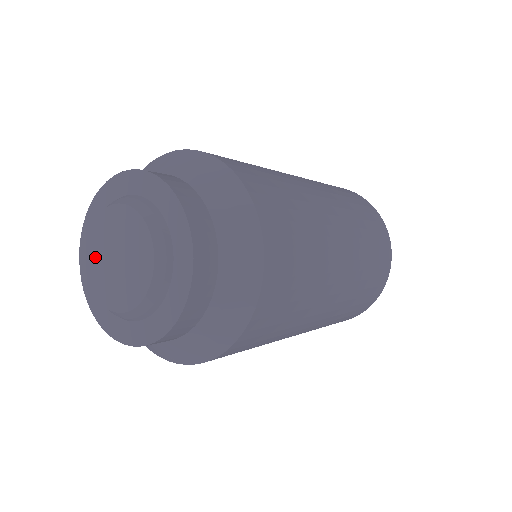
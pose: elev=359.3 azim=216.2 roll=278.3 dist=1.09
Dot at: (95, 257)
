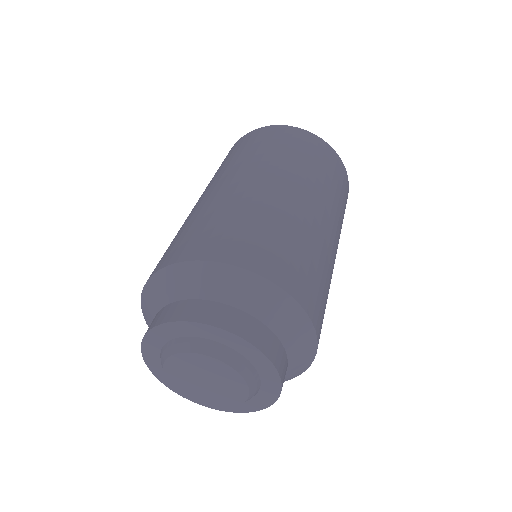
Dot at: (181, 365)
